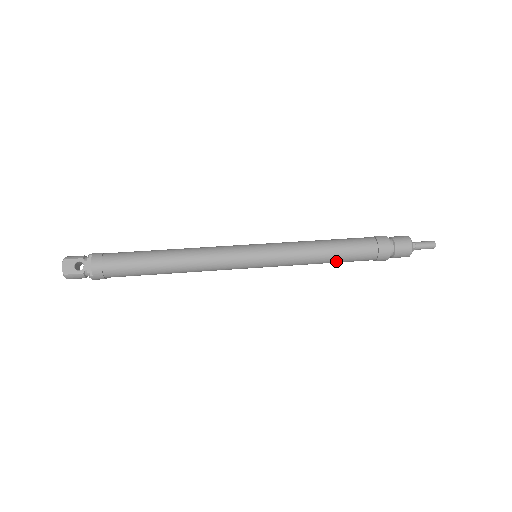
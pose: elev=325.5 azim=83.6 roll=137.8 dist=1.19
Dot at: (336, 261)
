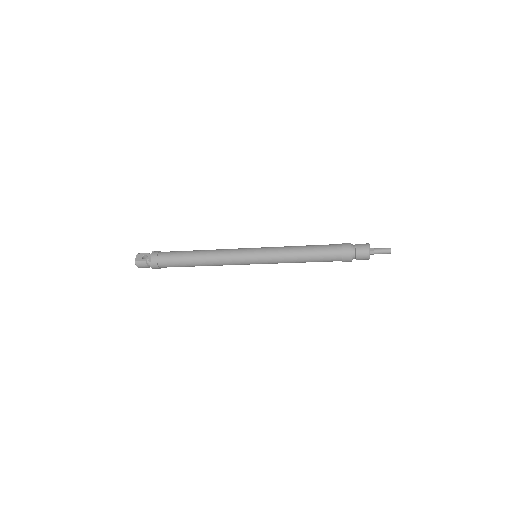
Dot at: (311, 258)
